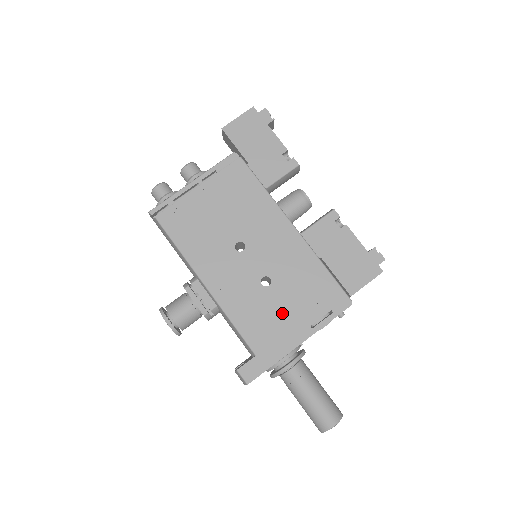
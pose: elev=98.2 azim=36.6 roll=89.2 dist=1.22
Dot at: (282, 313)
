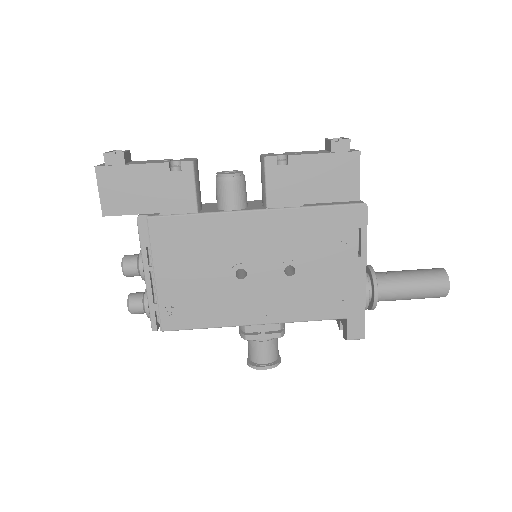
Dot at: (328, 274)
